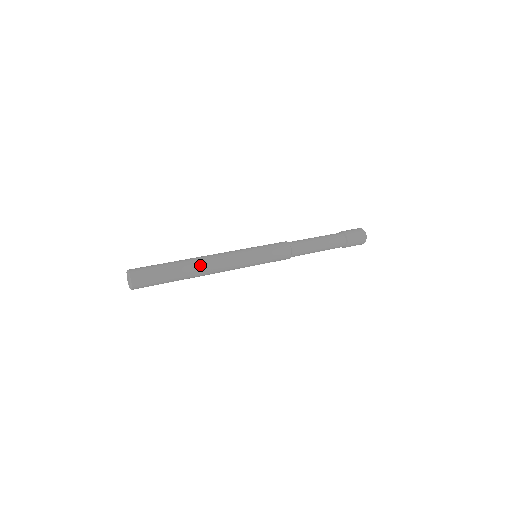
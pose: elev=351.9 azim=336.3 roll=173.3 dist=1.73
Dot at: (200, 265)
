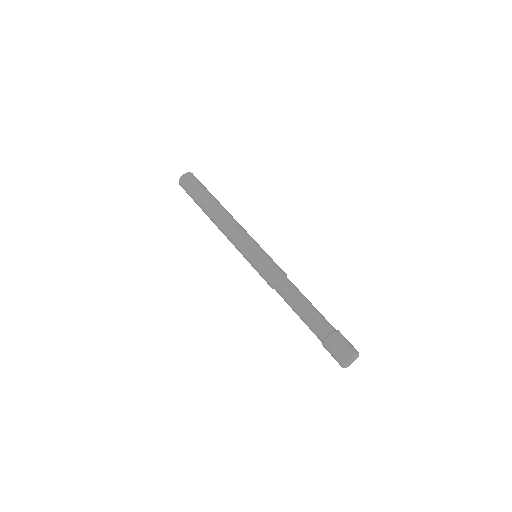
Dot at: (224, 209)
